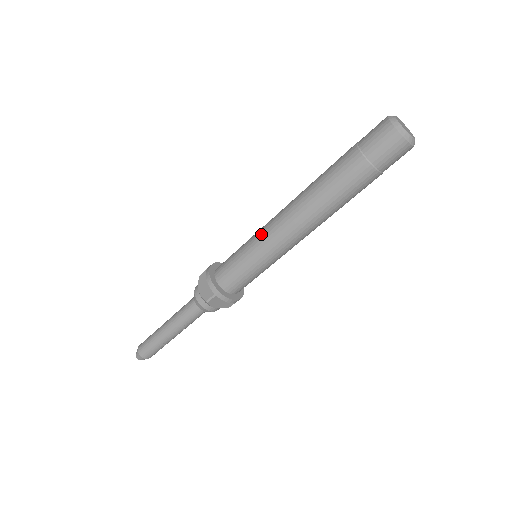
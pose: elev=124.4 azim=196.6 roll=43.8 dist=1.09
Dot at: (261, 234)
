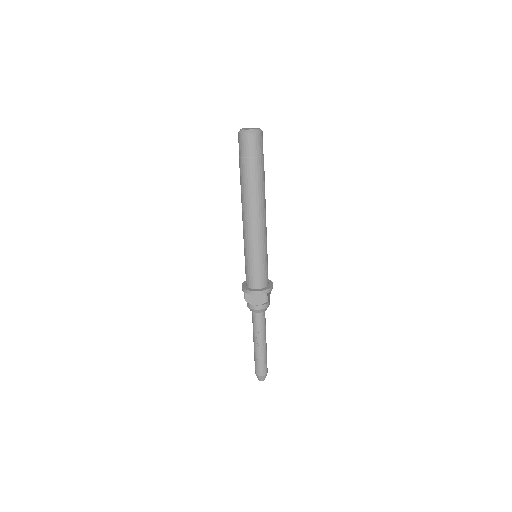
Dot at: occluded
